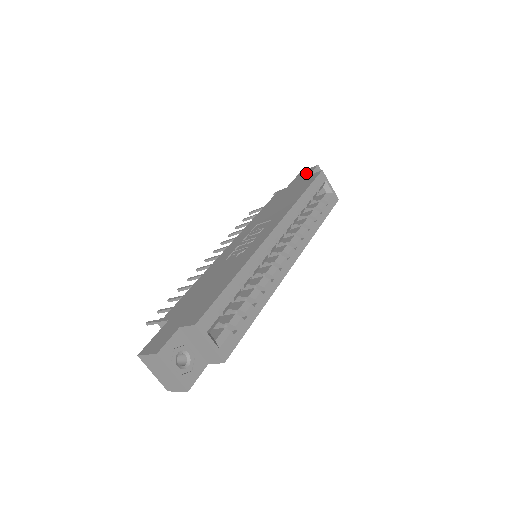
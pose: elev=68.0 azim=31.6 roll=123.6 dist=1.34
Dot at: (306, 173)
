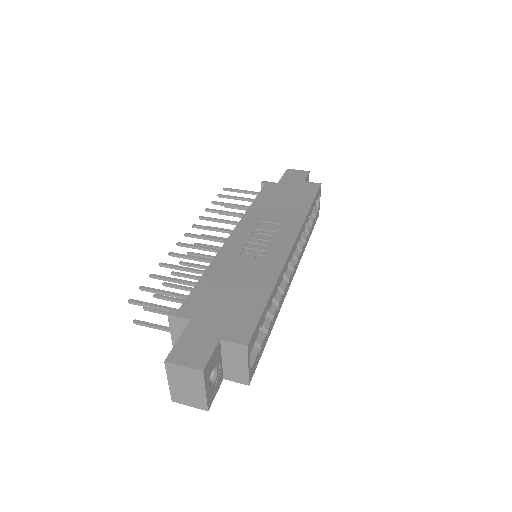
Dot at: (298, 175)
